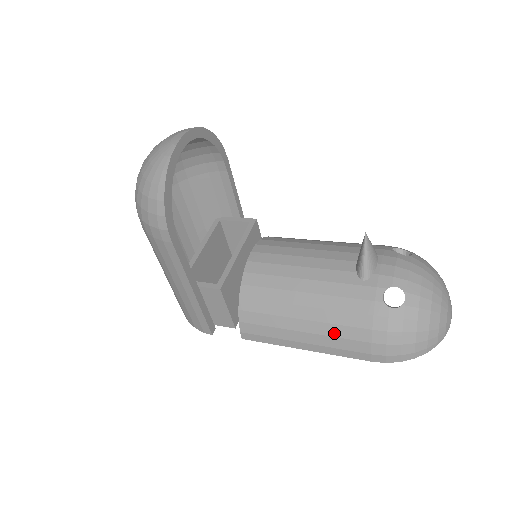
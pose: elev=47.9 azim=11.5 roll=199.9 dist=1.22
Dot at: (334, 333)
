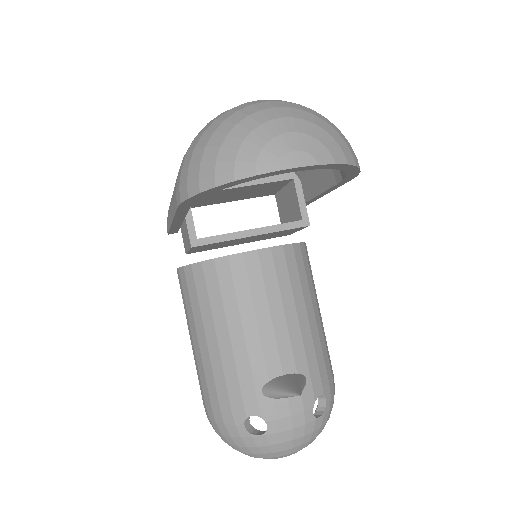
Dot at: (207, 372)
